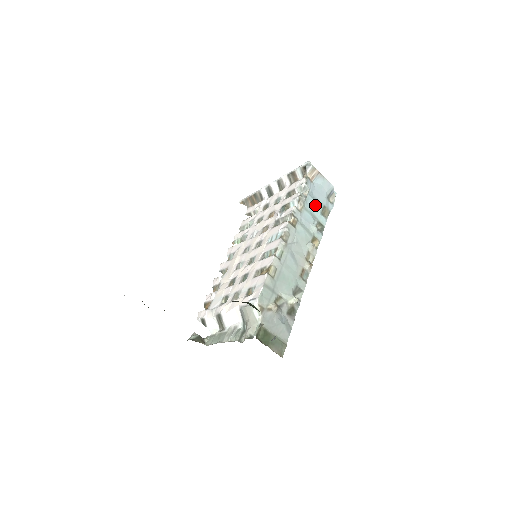
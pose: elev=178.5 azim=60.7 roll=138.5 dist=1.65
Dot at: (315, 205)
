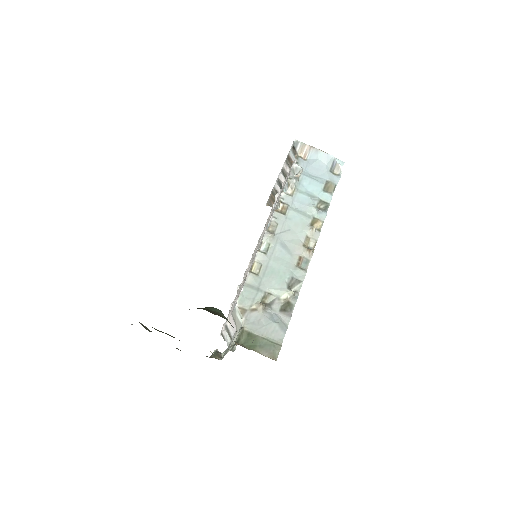
Dot at: (313, 183)
